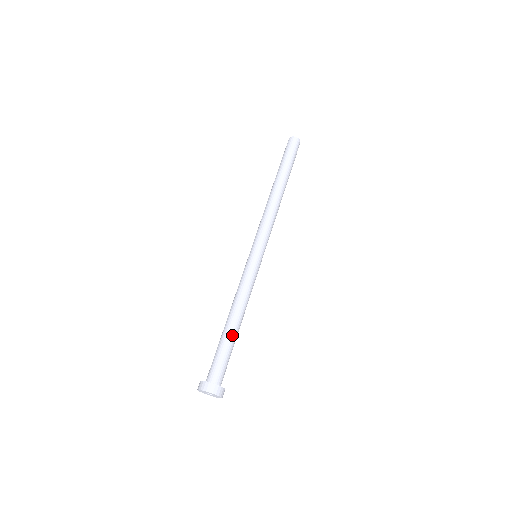
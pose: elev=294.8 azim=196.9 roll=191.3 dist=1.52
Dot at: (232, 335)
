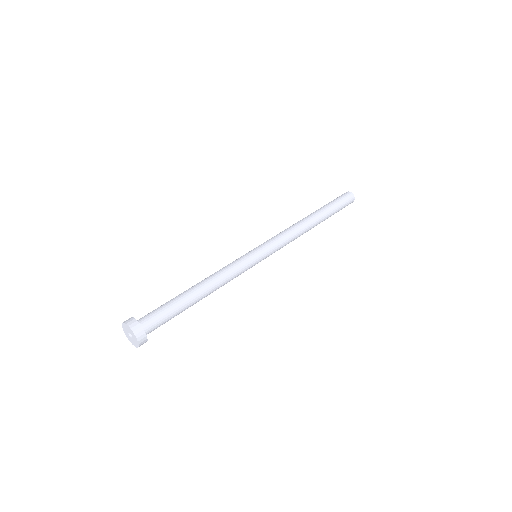
Dot at: (187, 297)
